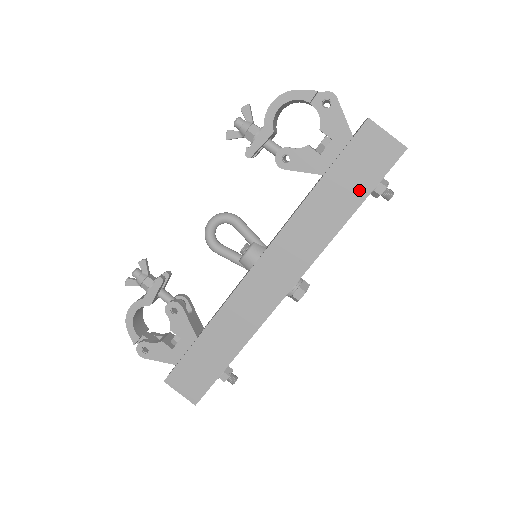
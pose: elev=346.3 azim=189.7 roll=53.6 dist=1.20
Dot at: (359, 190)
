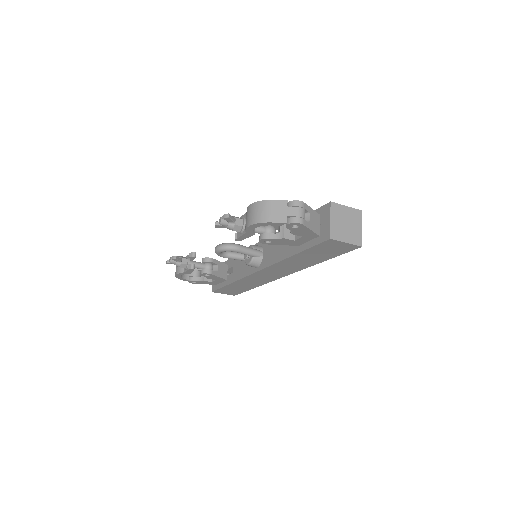
Dot at: (326, 256)
